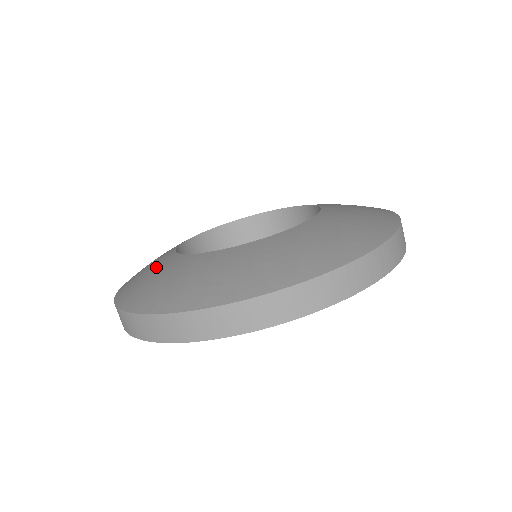
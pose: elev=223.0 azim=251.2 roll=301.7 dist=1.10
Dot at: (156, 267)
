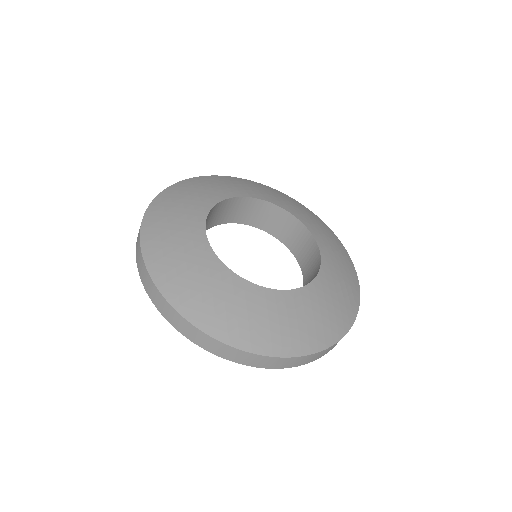
Dot at: (208, 276)
